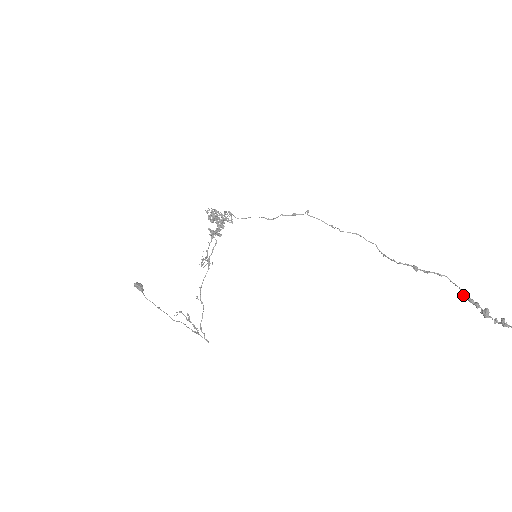
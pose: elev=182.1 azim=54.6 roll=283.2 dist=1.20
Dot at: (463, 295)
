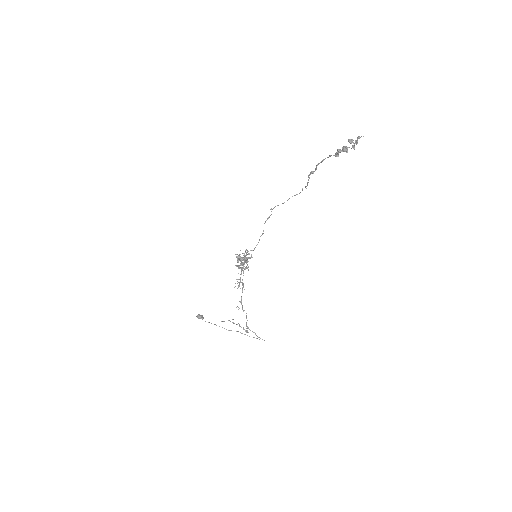
Dot at: (336, 156)
